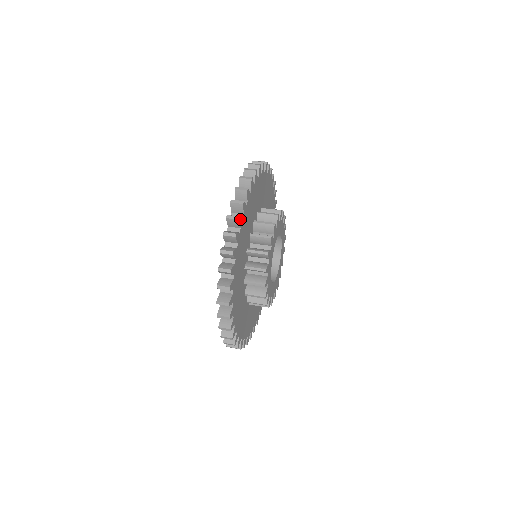
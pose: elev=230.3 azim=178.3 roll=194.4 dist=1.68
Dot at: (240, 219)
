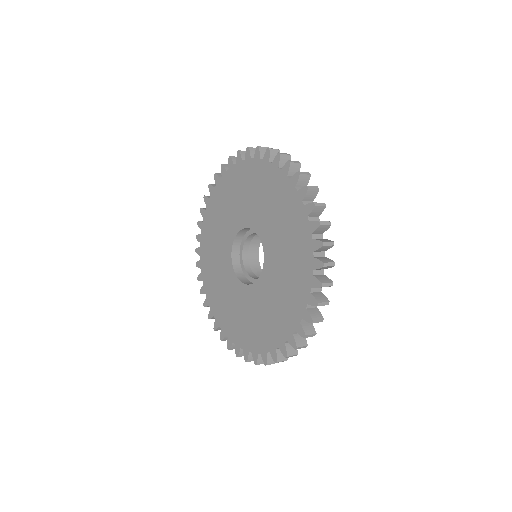
Dot at: (327, 224)
